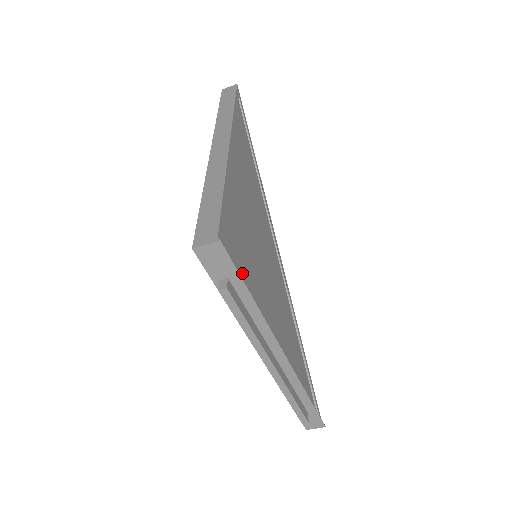
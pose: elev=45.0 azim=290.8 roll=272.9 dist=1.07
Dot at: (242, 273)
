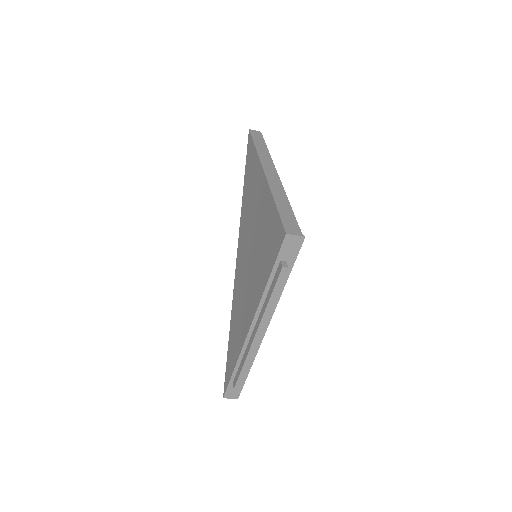
Dot at: occluded
